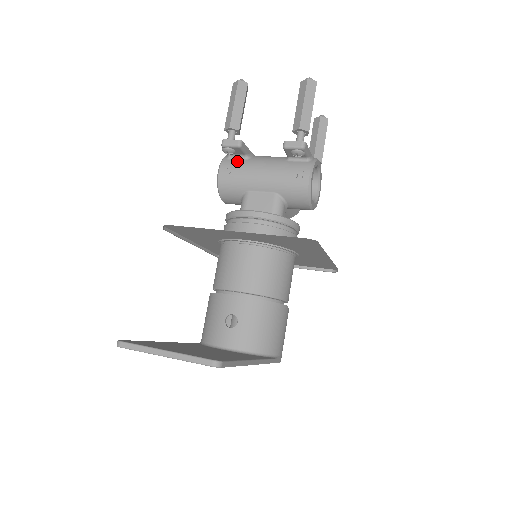
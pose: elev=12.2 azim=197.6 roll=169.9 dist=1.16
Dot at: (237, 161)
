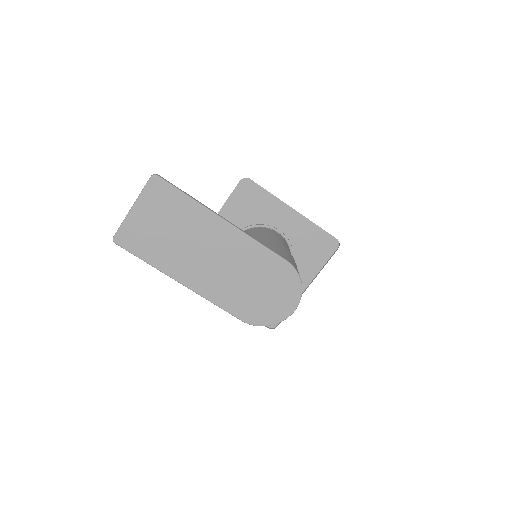
Dot at: occluded
